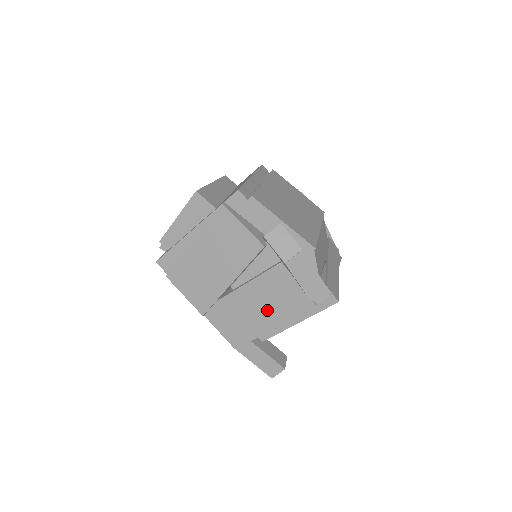
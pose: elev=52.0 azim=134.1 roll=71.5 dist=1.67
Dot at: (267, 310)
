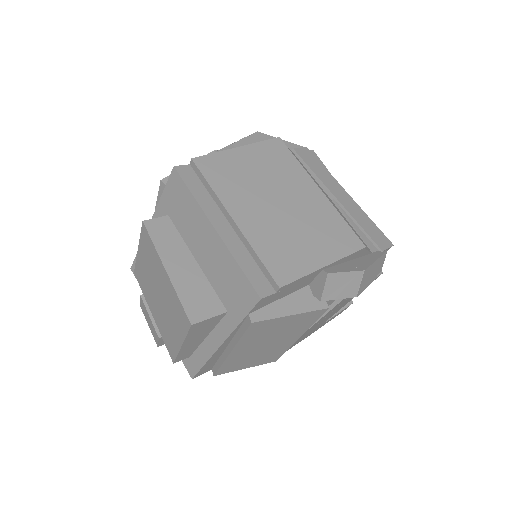
Dot at: (335, 311)
